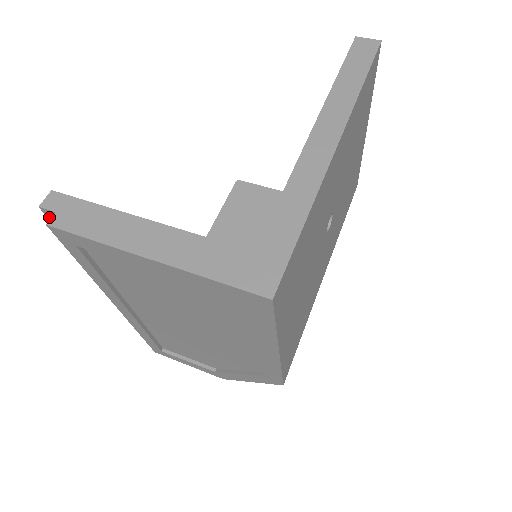
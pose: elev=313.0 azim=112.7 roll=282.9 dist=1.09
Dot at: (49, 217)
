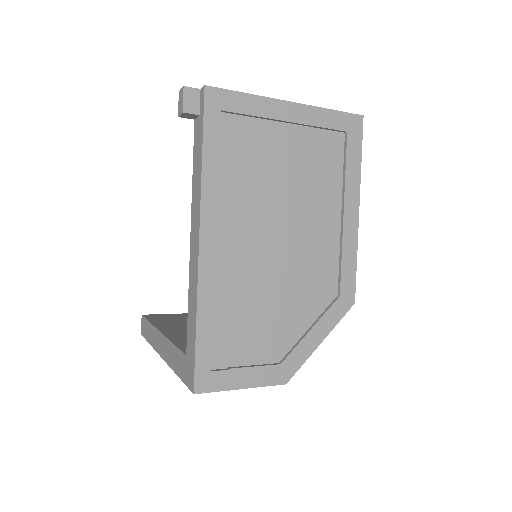
Dot at: (186, 100)
